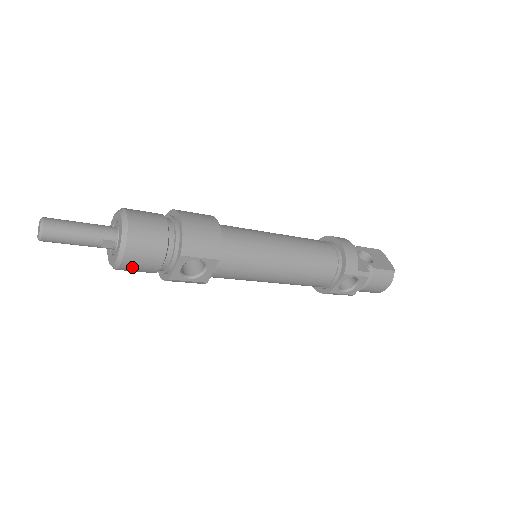
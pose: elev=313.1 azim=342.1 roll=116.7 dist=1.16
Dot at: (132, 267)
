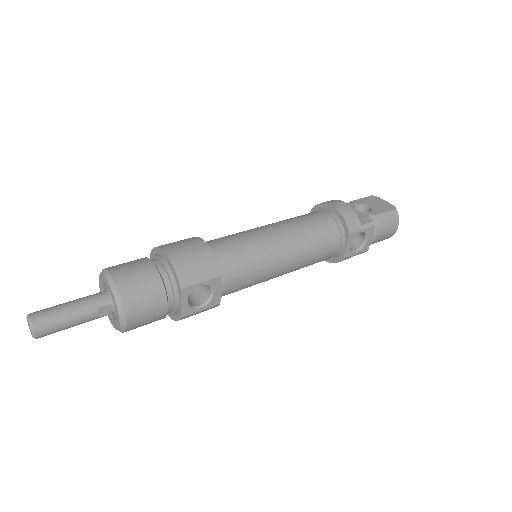
Dot at: (139, 322)
